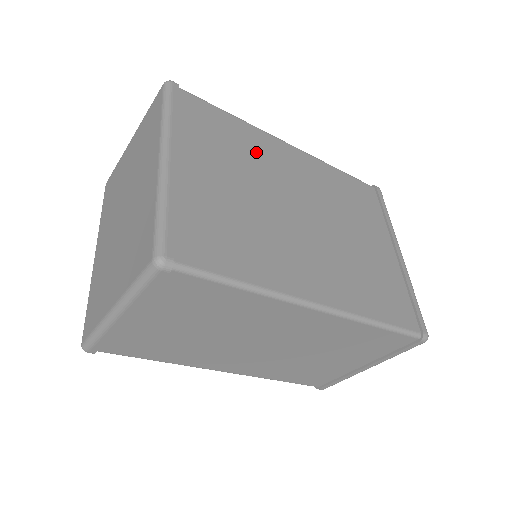
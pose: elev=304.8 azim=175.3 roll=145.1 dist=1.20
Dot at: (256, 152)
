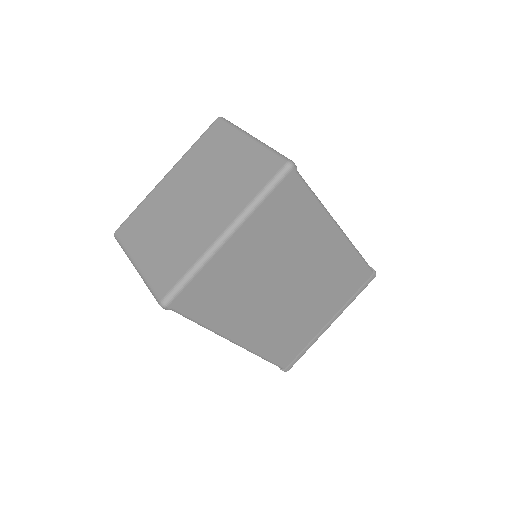
Dot at: (303, 236)
